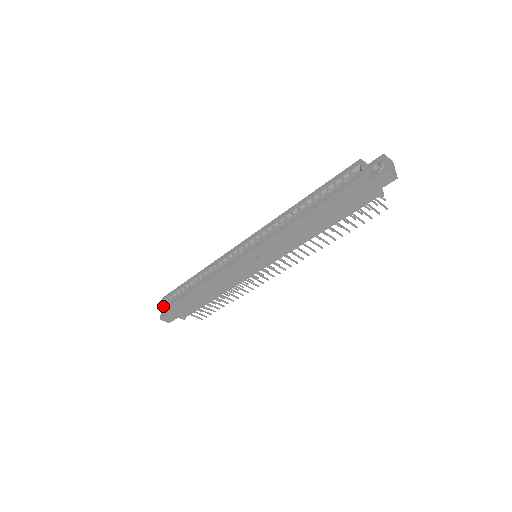
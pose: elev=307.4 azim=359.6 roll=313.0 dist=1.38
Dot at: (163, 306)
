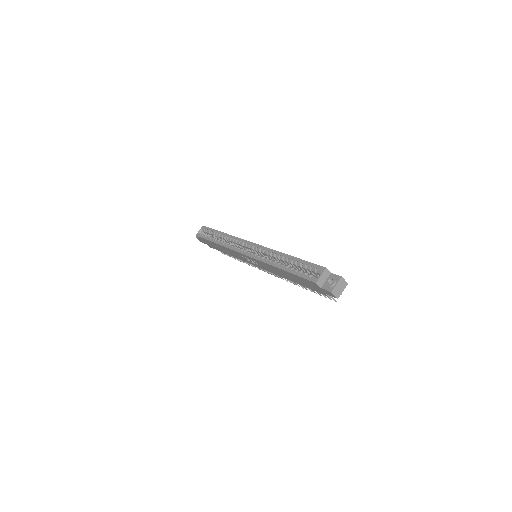
Dot at: (199, 233)
